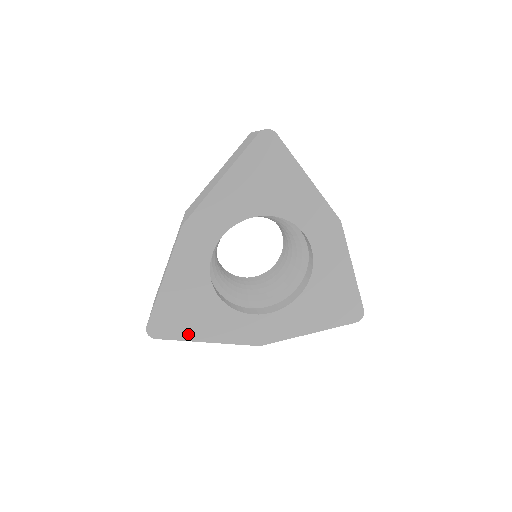
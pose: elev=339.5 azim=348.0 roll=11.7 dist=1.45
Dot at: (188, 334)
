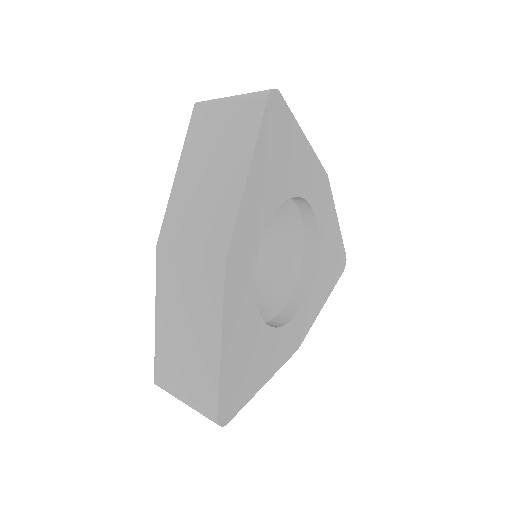
Dot at: (251, 390)
